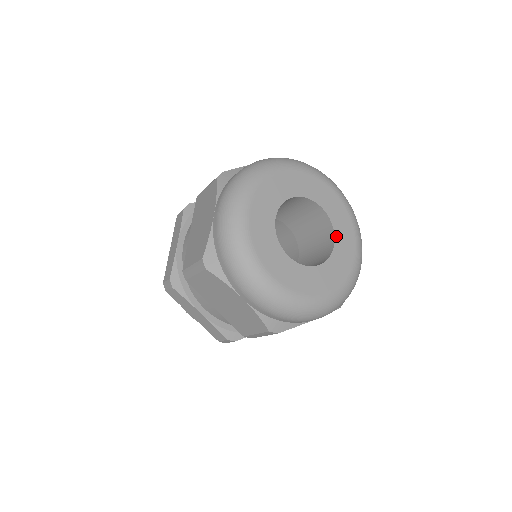
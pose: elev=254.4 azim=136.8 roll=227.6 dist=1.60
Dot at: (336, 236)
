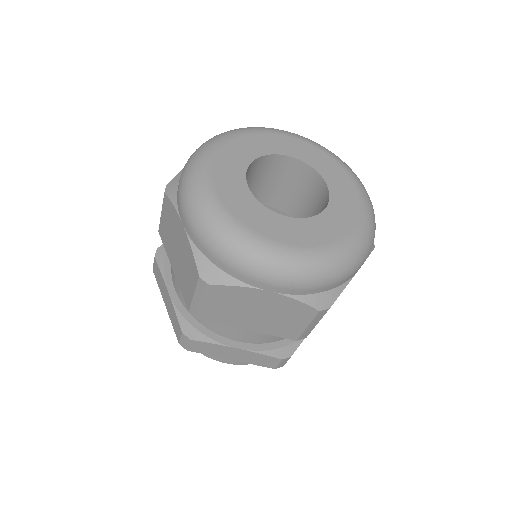
Dot at: (322, 174)
